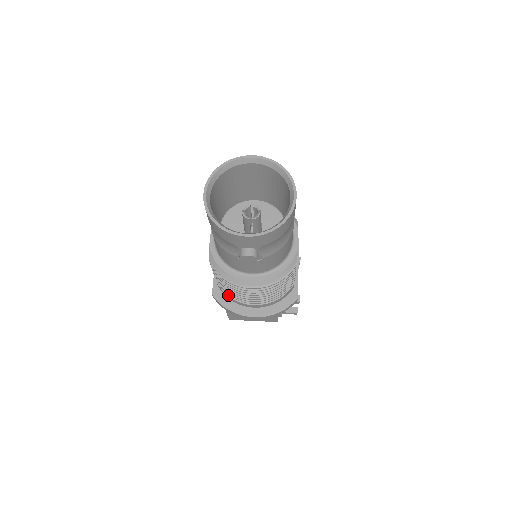
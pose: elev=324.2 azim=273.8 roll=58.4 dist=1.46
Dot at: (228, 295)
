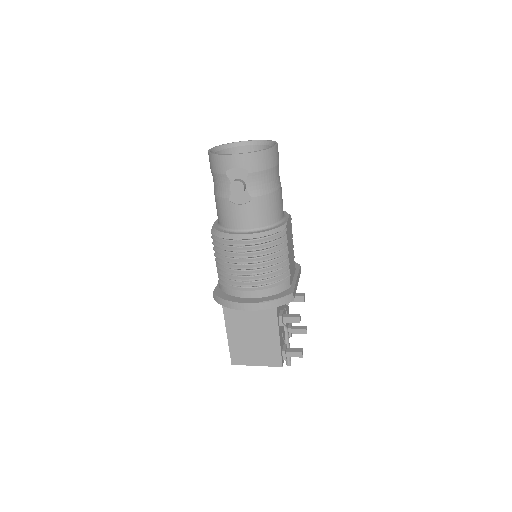
Dot at: (226, 286)
